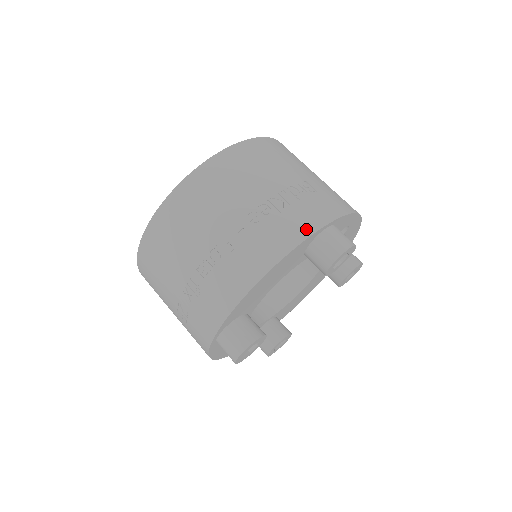
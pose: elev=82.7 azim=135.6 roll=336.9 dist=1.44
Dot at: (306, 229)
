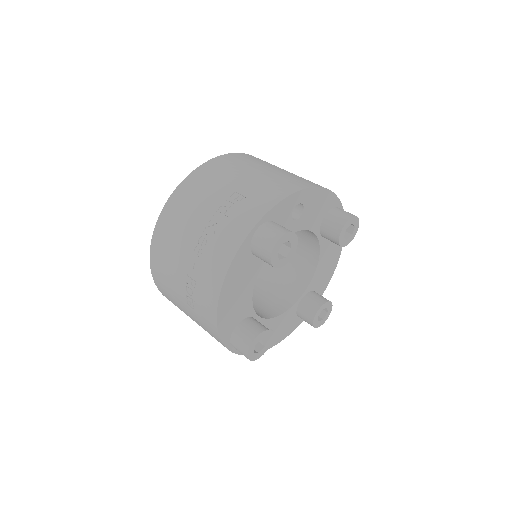
Dot at: (235, 243)
